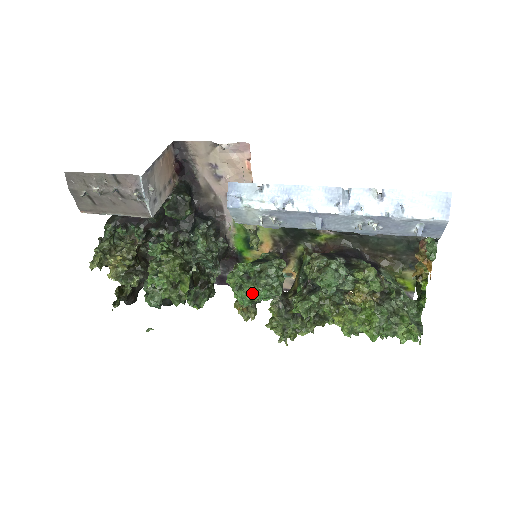
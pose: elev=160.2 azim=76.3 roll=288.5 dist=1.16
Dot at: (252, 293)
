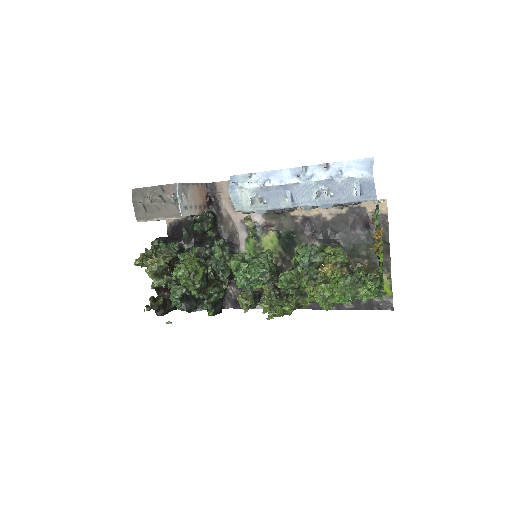
Dot at: (247, 272)
